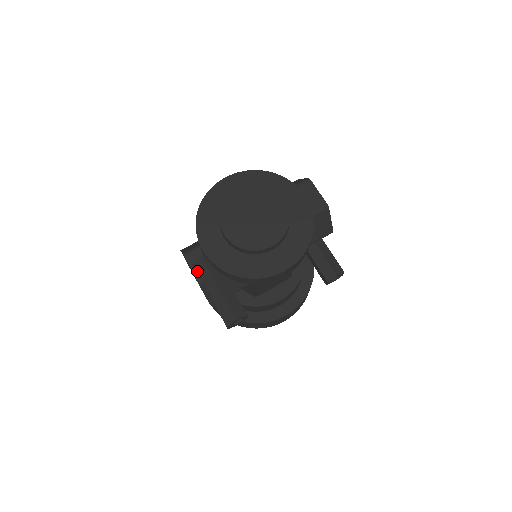
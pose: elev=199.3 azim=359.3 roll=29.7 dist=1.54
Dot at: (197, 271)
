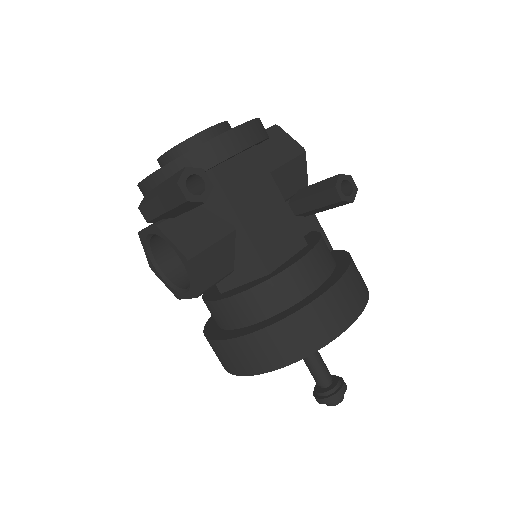
Dot at: (143, 203)
